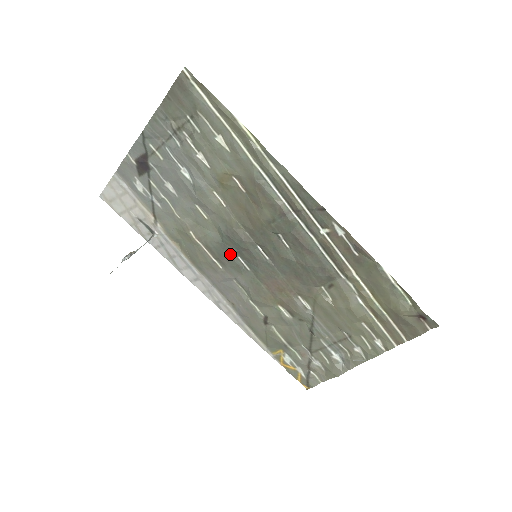
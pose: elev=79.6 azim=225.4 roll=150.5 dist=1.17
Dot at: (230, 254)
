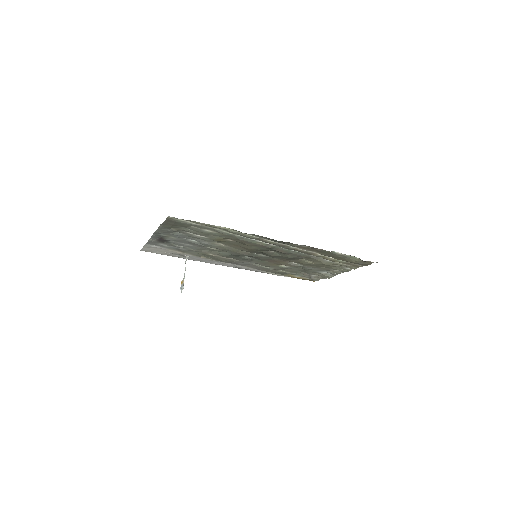
Dot at: (239, 257)
